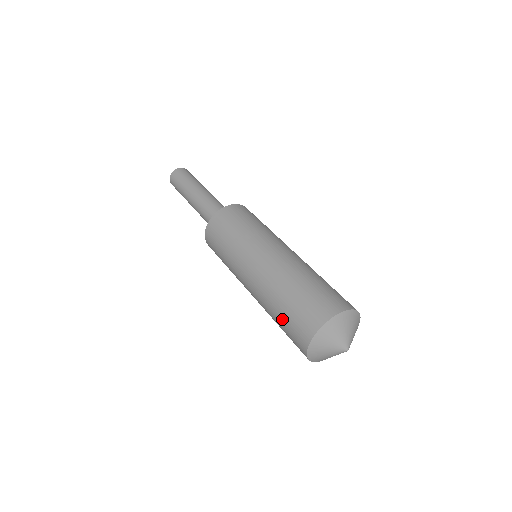
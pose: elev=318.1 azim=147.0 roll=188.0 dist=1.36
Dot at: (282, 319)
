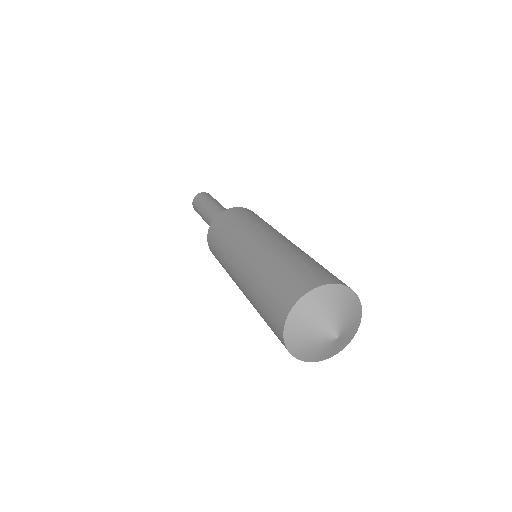
Dot at: (267, 324)
